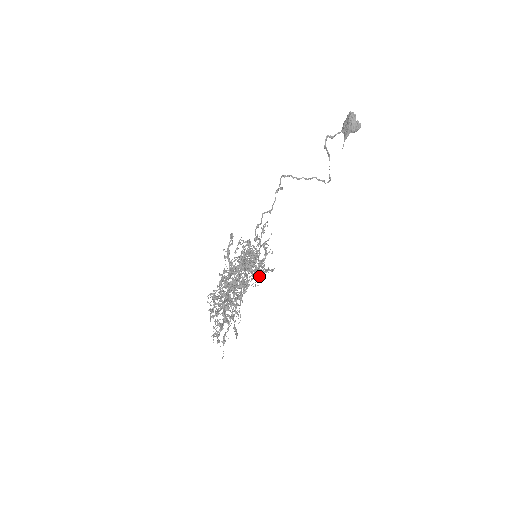
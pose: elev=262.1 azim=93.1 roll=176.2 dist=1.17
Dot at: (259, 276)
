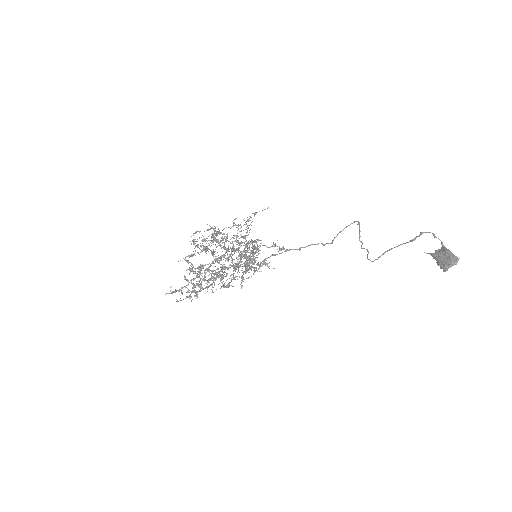
Dot at: (227, 287)
